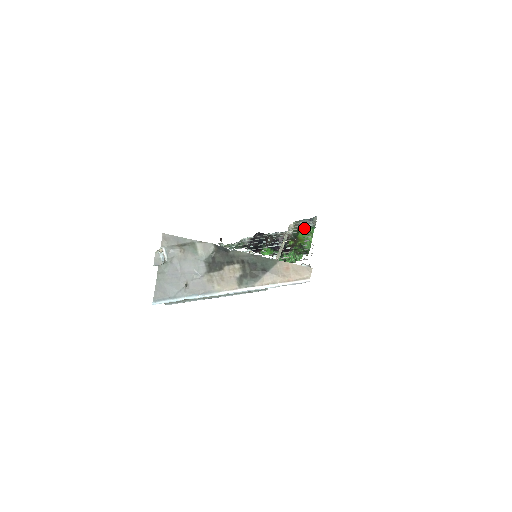
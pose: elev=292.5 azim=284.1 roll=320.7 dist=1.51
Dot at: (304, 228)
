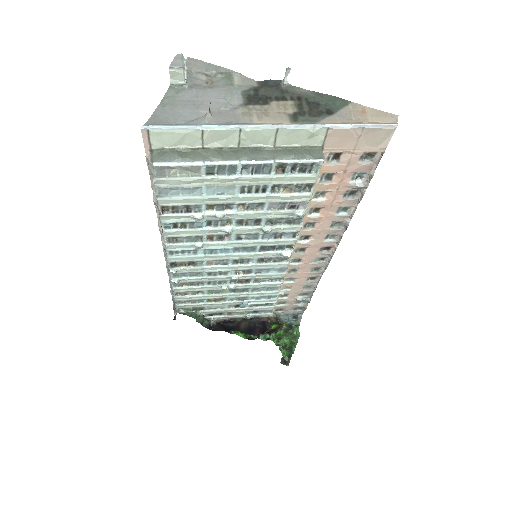
Dot at: occluded
